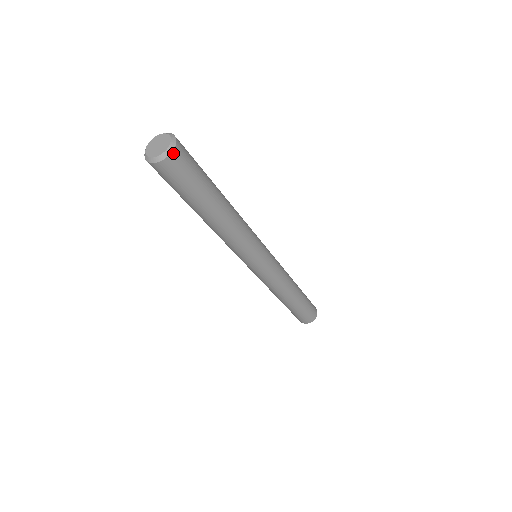
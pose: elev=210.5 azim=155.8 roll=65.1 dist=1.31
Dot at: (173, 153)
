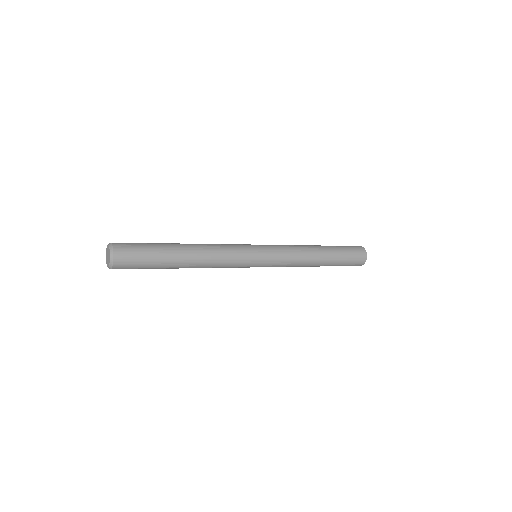
Dot at: (114, 263)
